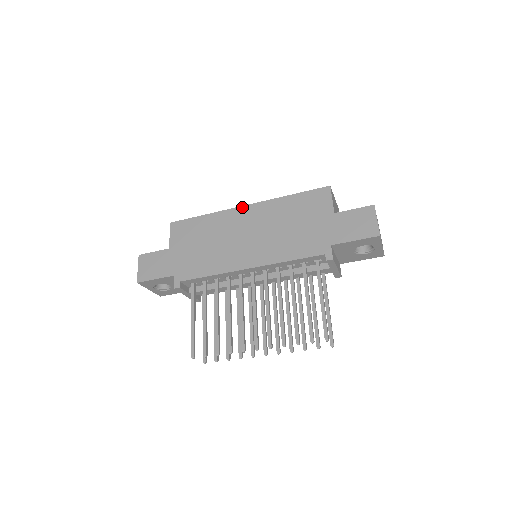
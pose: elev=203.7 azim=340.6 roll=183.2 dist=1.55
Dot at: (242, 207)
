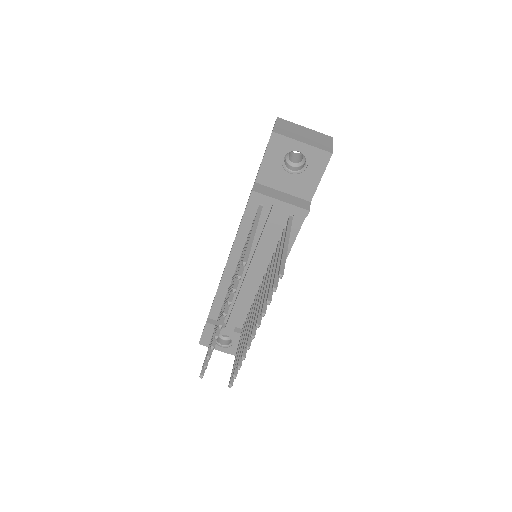
Dot at: occluded
